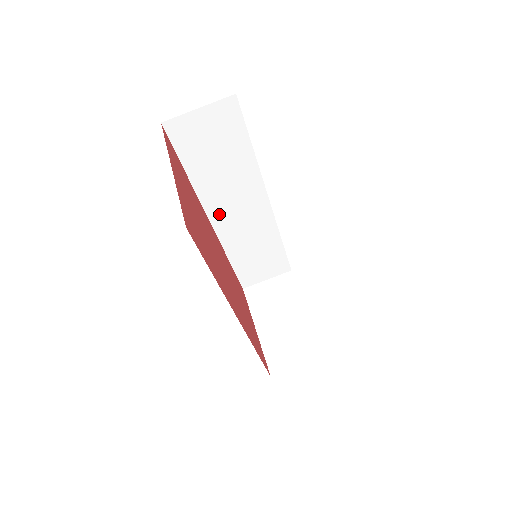
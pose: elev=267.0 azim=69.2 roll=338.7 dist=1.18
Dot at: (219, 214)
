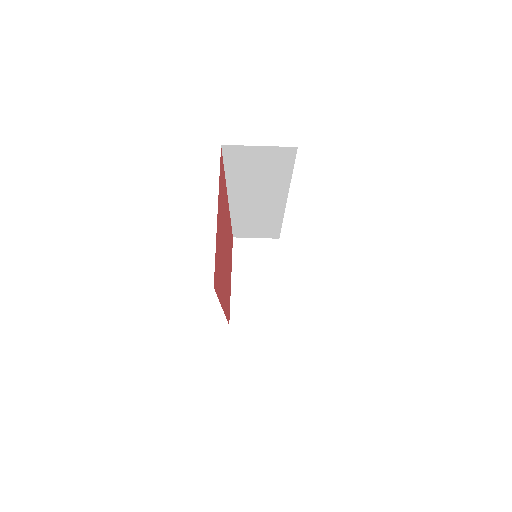
Dot at: (239, 200)
